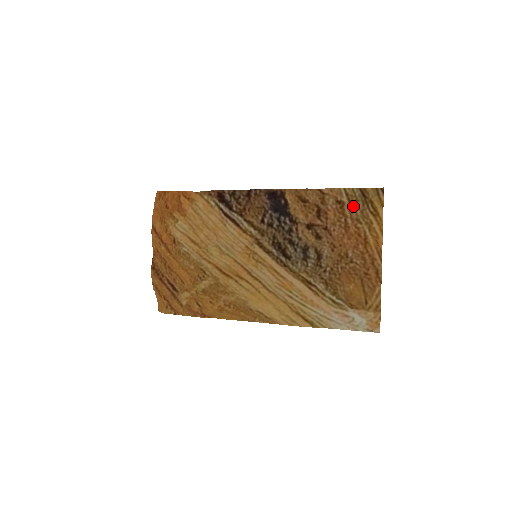
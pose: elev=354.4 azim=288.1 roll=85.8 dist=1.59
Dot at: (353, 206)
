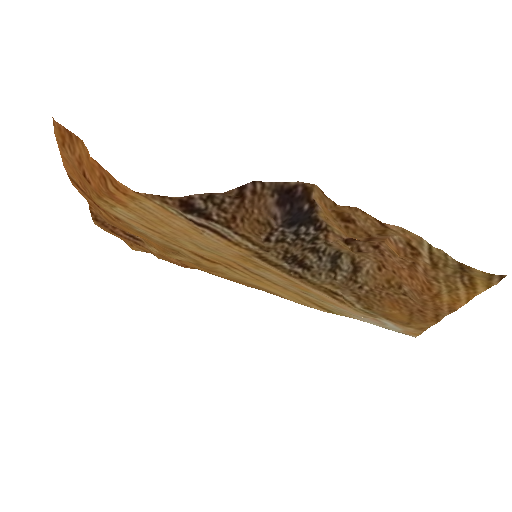
Dot at: (435, 267)
